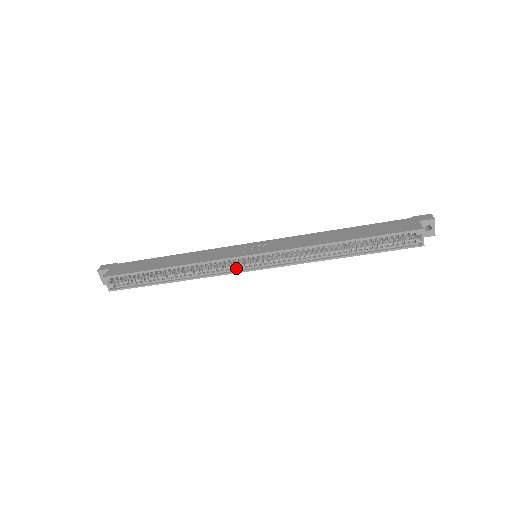
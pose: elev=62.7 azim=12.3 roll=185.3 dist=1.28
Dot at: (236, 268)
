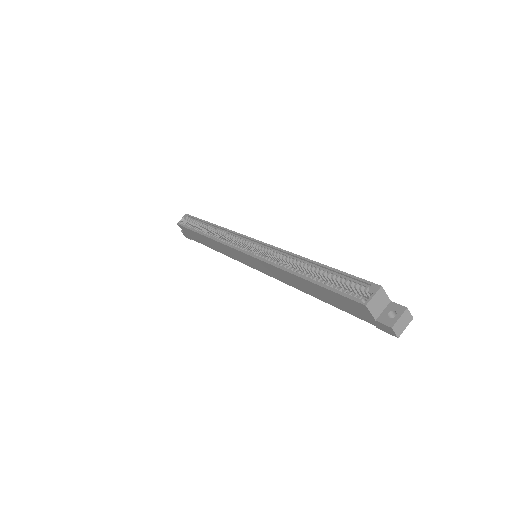
Dot at: (236, 247)
